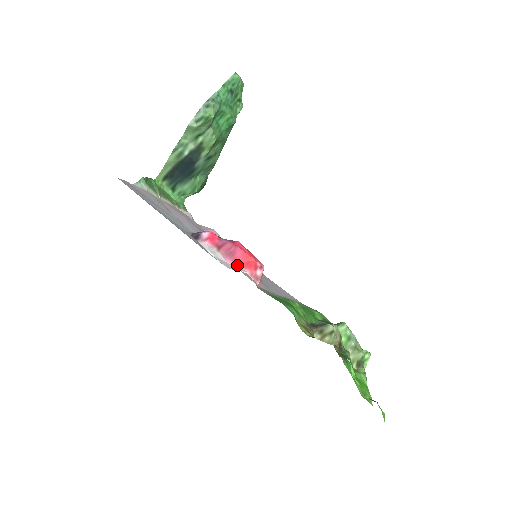
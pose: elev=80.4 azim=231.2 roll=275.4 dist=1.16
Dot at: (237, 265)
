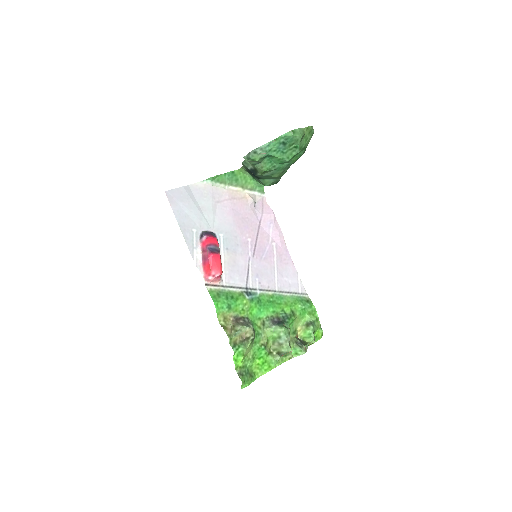
Dot at: (203, 267)
